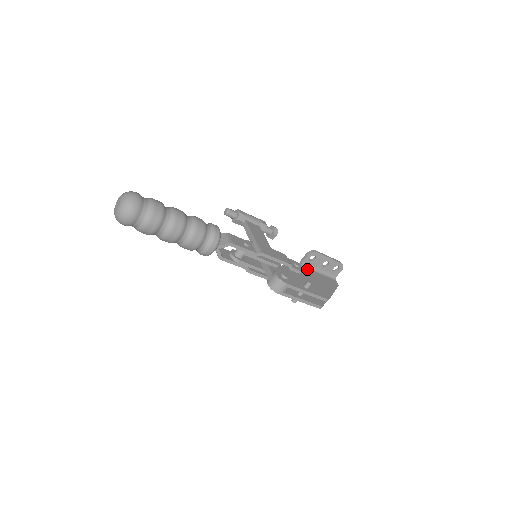
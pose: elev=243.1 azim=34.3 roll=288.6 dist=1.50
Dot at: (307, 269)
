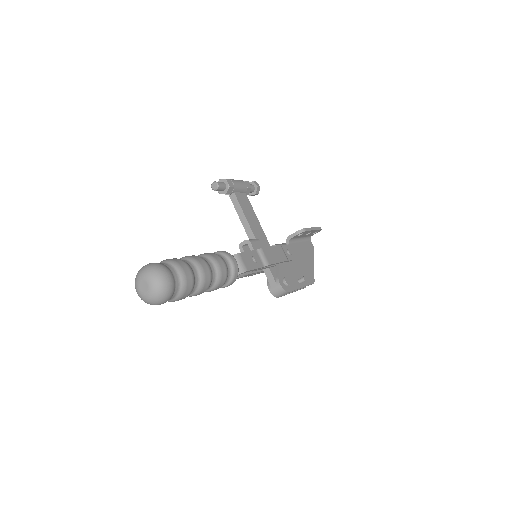
Dot at: (293, 244)
